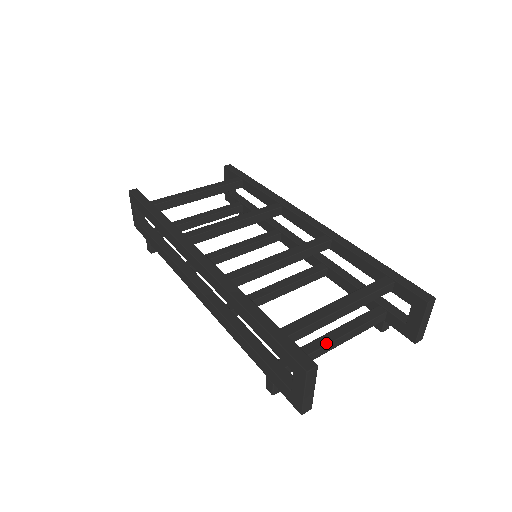
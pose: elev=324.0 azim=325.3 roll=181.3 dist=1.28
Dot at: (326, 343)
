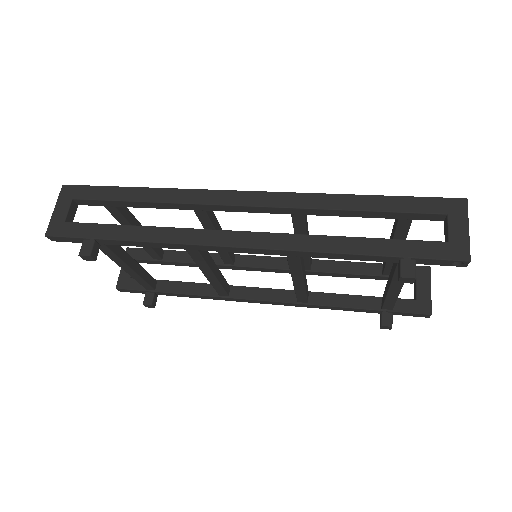
Dot at: occluded
